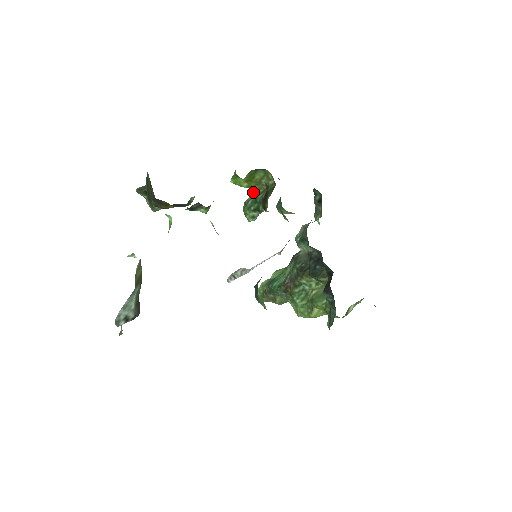
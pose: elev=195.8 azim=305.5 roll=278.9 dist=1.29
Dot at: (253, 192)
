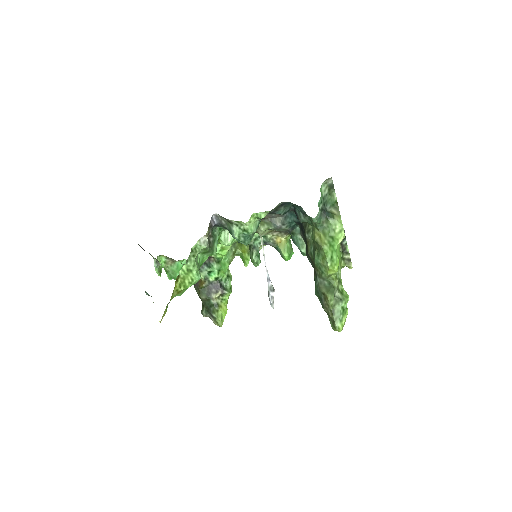
Dot at: occluded
